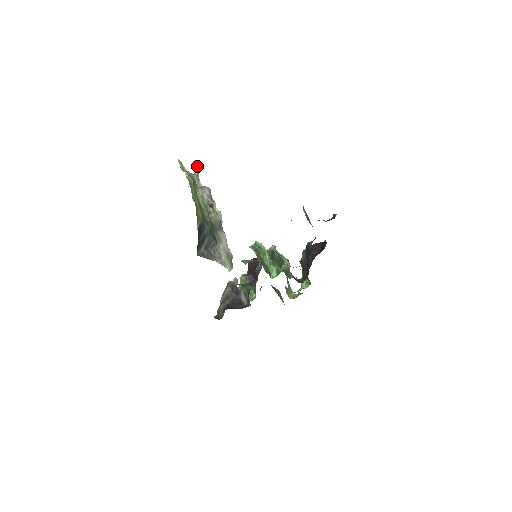
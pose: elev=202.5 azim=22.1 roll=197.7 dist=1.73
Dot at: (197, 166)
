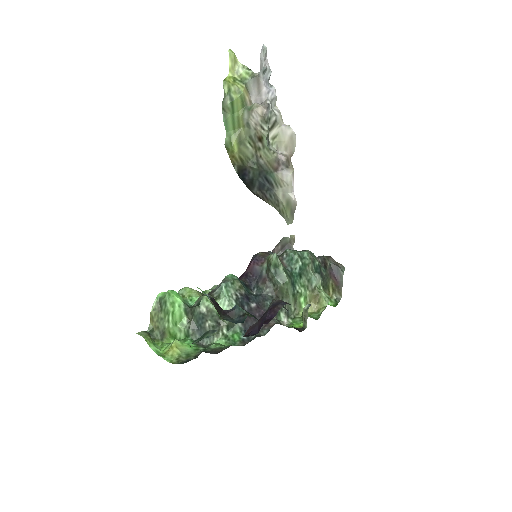
Dot at: (262, 58)
